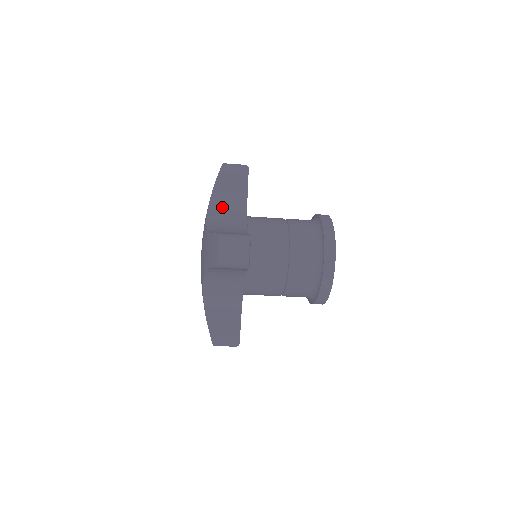
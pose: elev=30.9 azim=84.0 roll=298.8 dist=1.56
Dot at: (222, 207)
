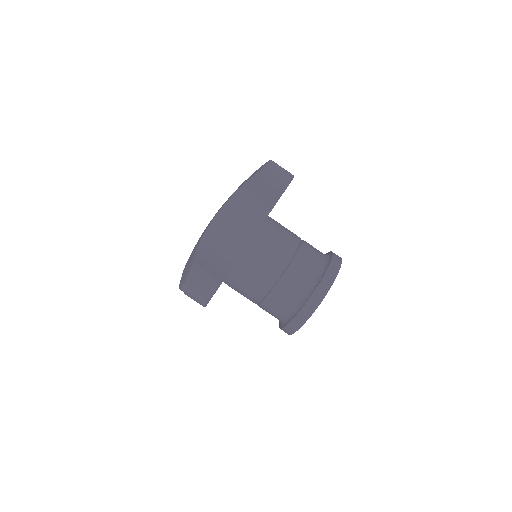
Dot at: occluded
